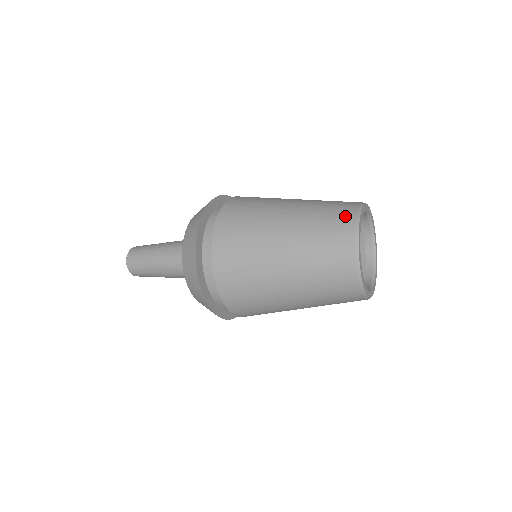
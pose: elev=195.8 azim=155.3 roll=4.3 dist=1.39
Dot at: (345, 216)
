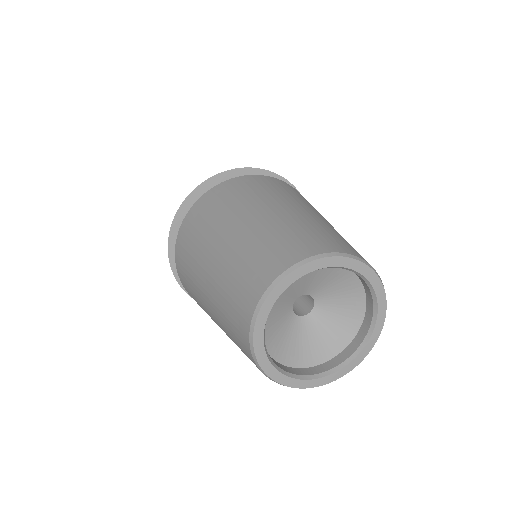
Dot at: (295, 251)
